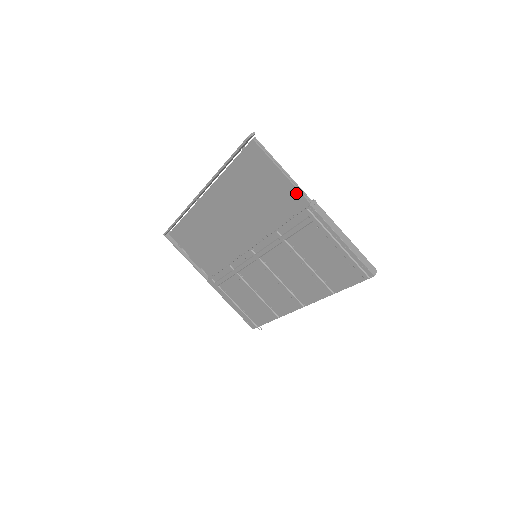
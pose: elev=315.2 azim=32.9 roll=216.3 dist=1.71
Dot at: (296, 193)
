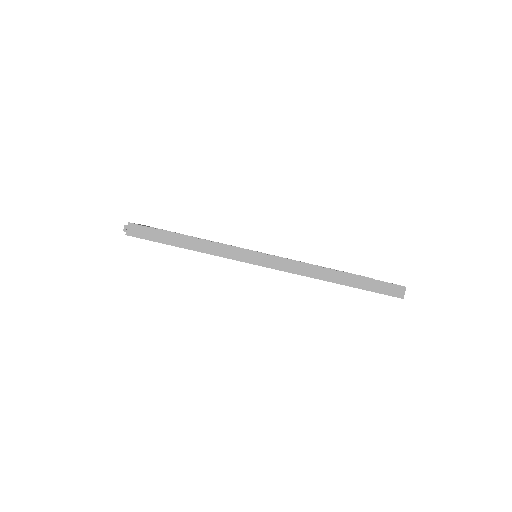
Dot at: occluded
